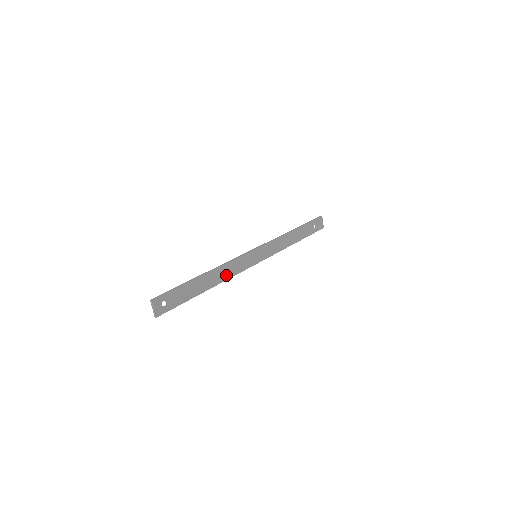
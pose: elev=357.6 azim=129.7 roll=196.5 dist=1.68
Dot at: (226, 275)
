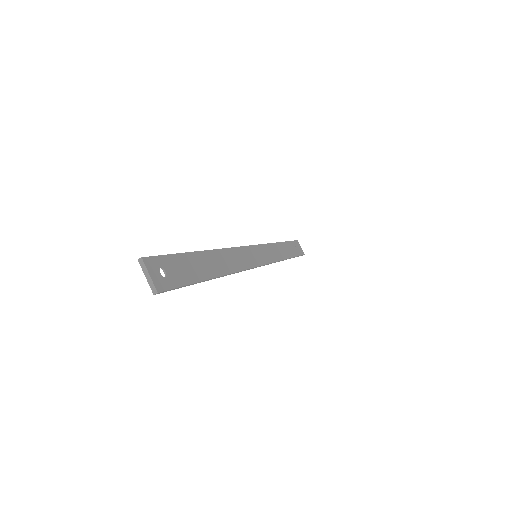
Dot at: (233, 265)
